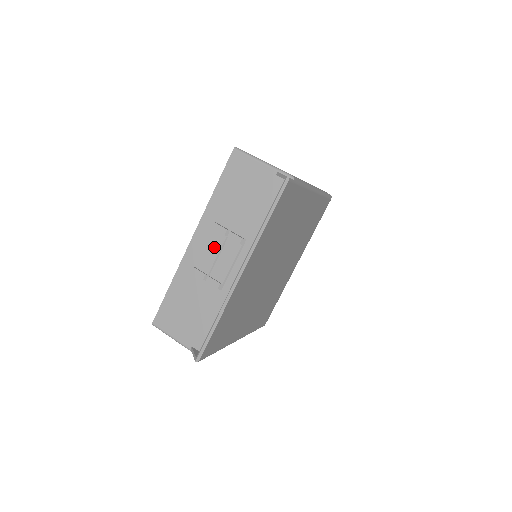
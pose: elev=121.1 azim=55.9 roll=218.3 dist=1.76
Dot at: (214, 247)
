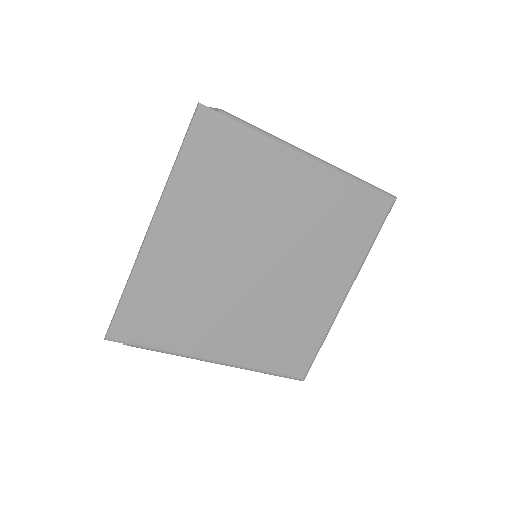
Dot at: occluded
